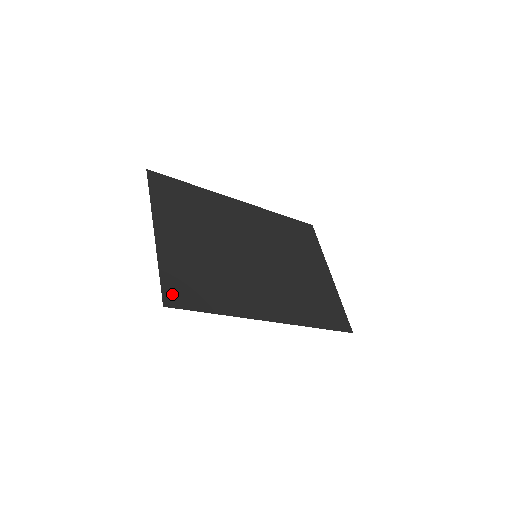
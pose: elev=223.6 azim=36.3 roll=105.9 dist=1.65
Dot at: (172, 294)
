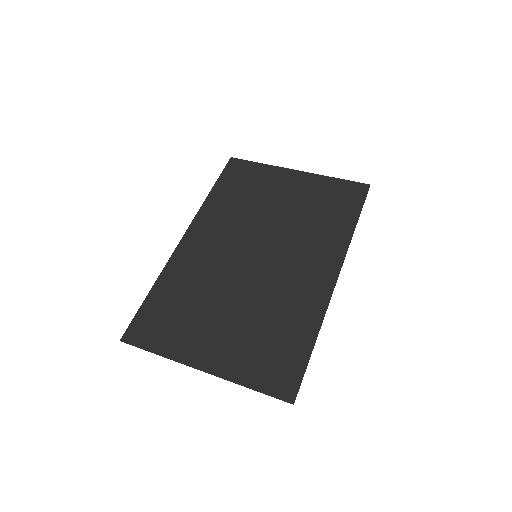
Dot at: (281, 387)
